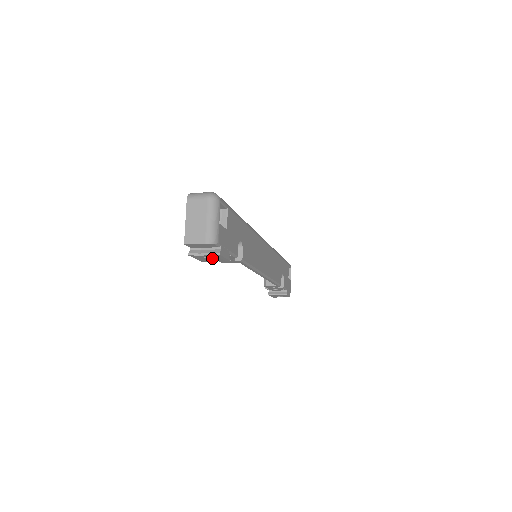
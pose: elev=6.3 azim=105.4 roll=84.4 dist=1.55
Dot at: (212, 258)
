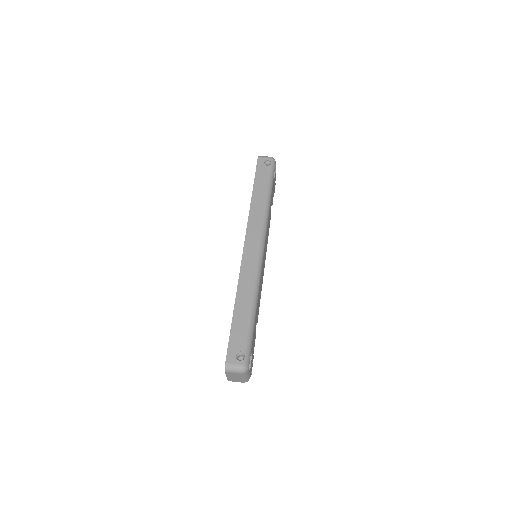
Dot at: occluded
